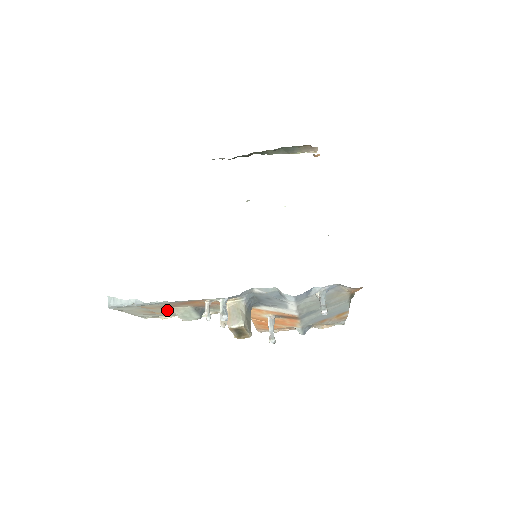
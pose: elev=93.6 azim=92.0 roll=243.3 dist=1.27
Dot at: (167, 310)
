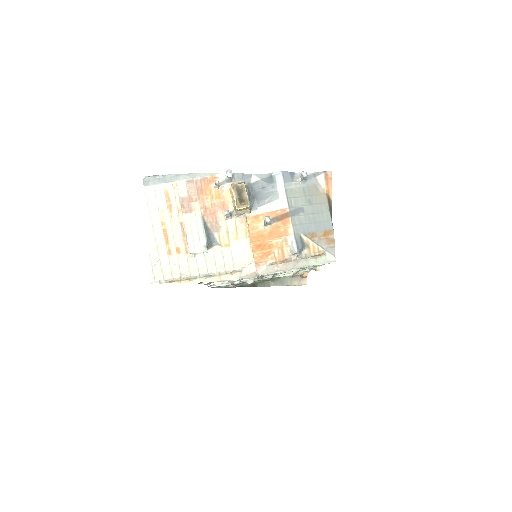
Dot at: (180, 231)
